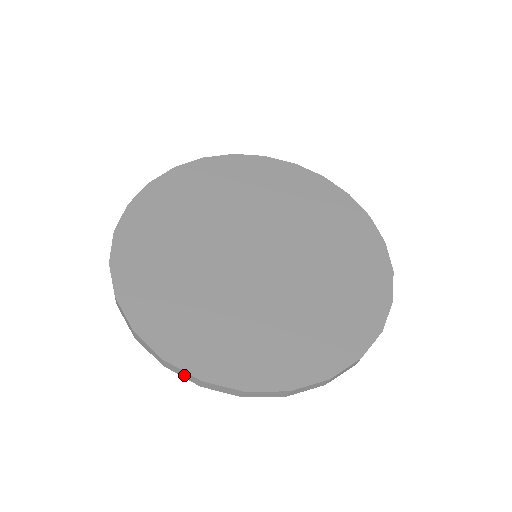
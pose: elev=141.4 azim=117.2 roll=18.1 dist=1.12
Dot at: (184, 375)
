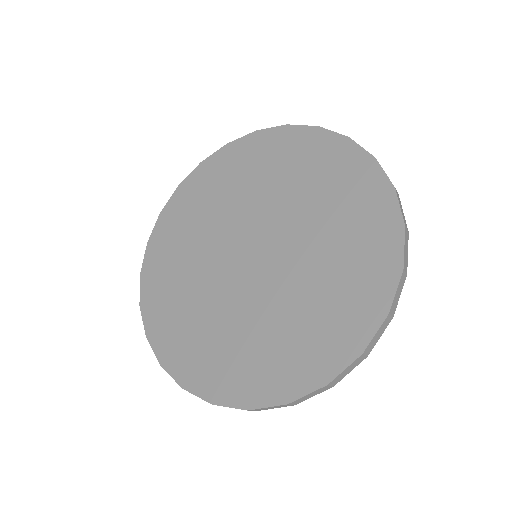
Dot at: occluded
